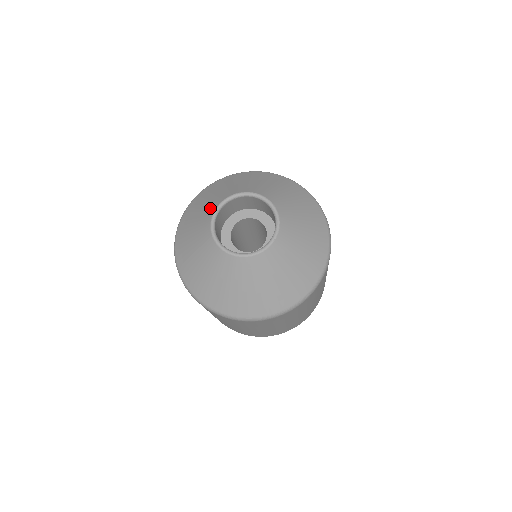
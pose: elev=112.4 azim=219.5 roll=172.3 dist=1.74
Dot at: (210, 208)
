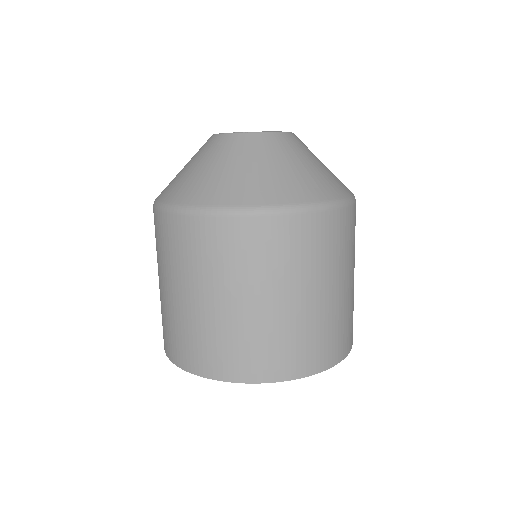
Dot at: (204, 145)
